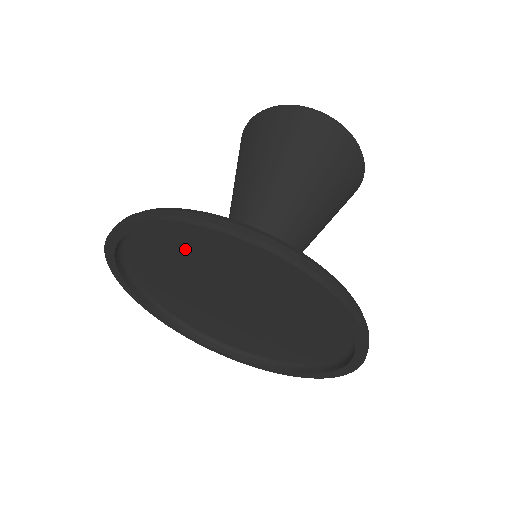
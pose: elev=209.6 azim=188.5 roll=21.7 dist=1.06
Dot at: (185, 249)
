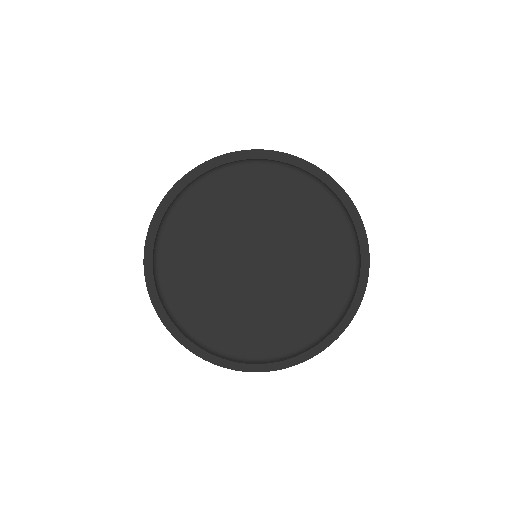
Dot at: (217, 205)
